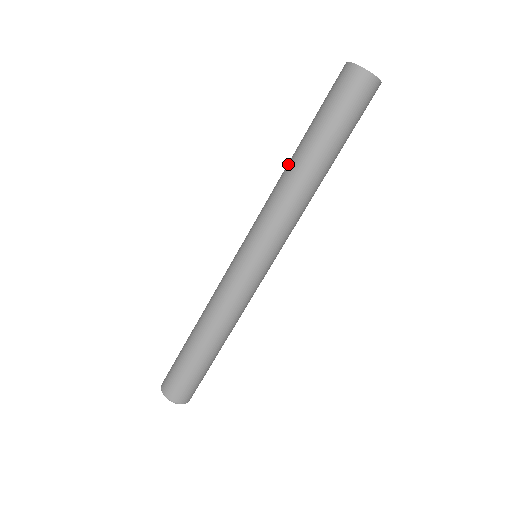
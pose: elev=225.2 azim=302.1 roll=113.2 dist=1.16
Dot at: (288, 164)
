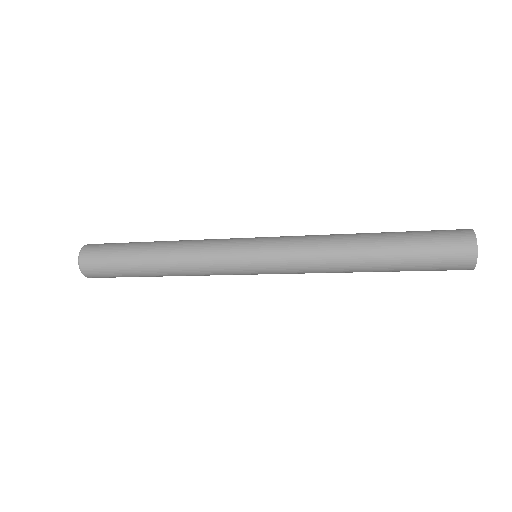
Dot at: (354, 239)
